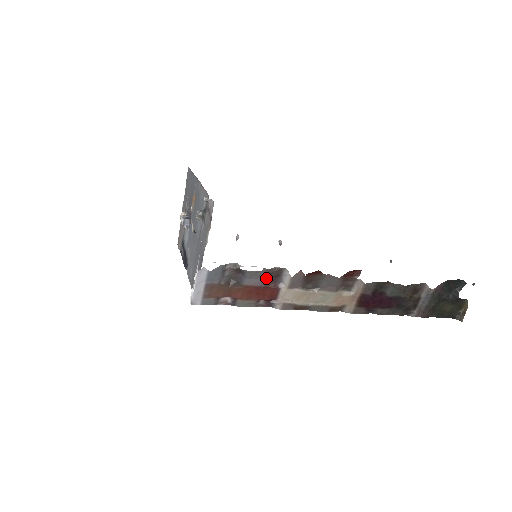
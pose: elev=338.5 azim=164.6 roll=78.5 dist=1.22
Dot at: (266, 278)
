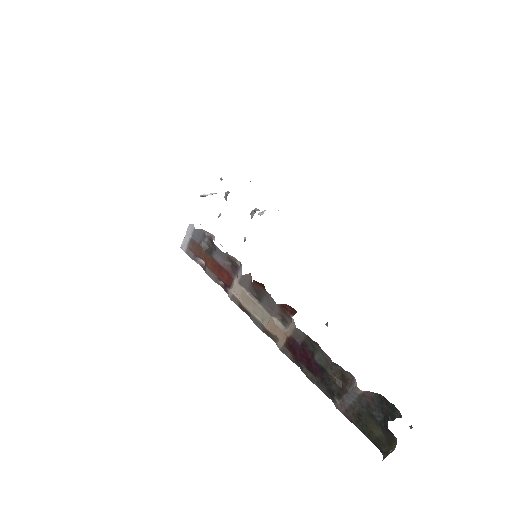
Dot at: (229, 263)
